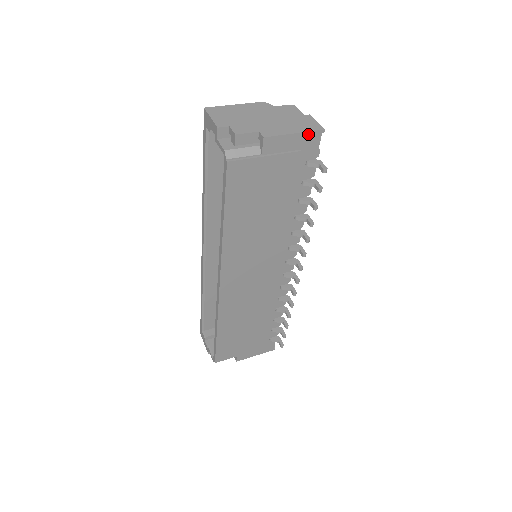
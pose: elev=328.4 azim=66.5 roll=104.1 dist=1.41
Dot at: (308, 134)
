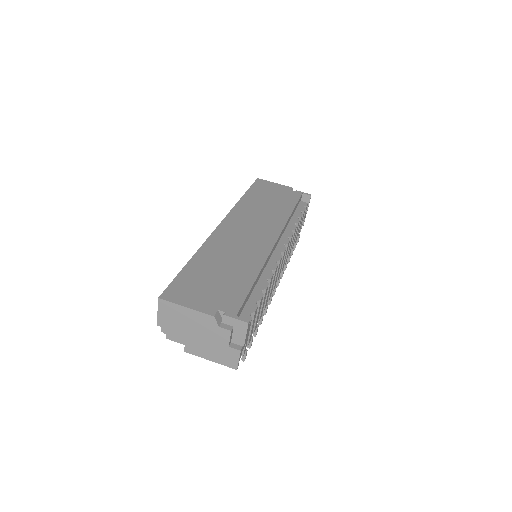
Dot at: (223, 363)
